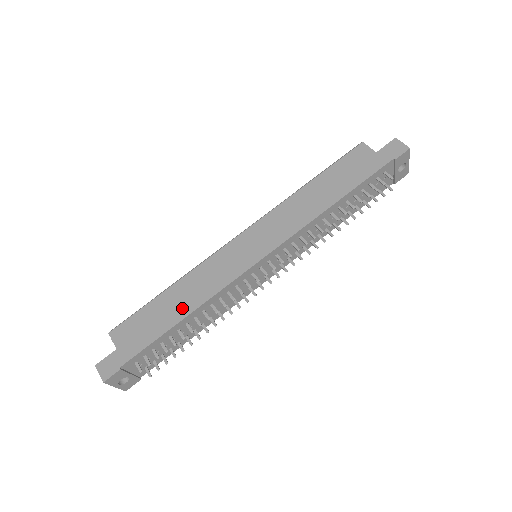
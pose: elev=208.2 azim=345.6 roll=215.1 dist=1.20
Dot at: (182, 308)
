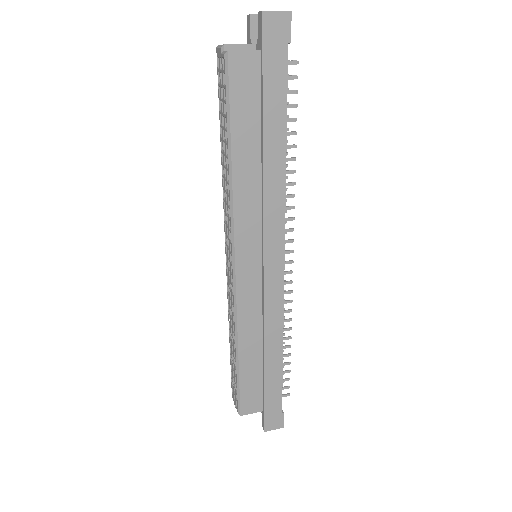
Dot at: (272, 352)
